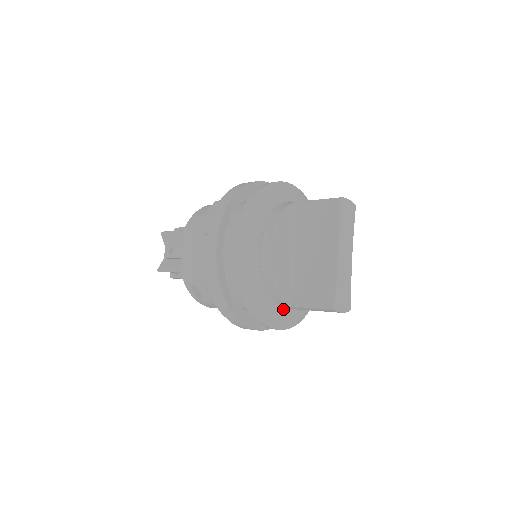
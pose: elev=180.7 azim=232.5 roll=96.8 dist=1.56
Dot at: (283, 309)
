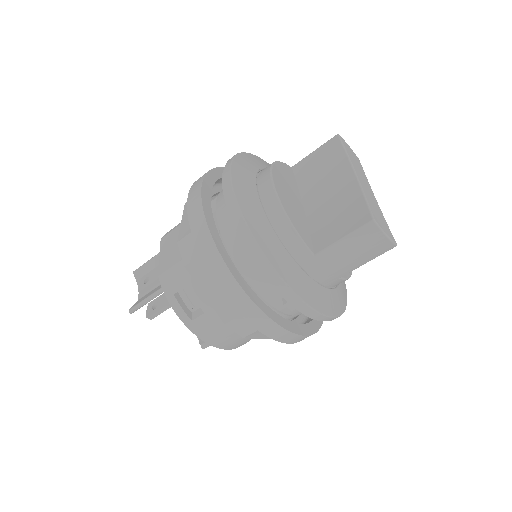
Dot at: (305, 273)
